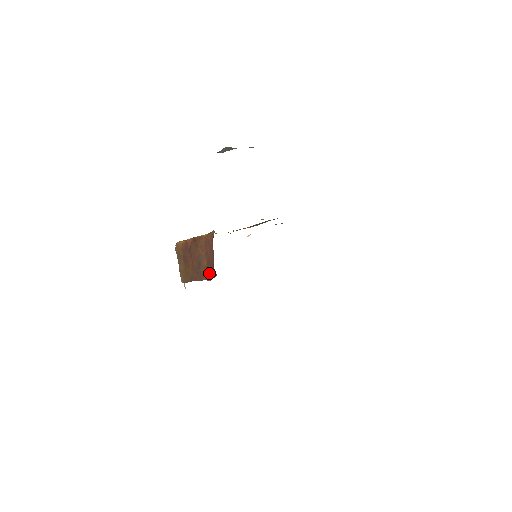
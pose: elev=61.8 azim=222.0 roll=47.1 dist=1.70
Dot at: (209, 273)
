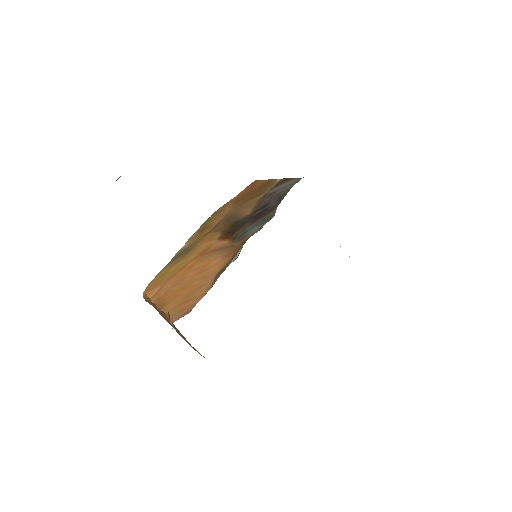
Dot at: occluded
